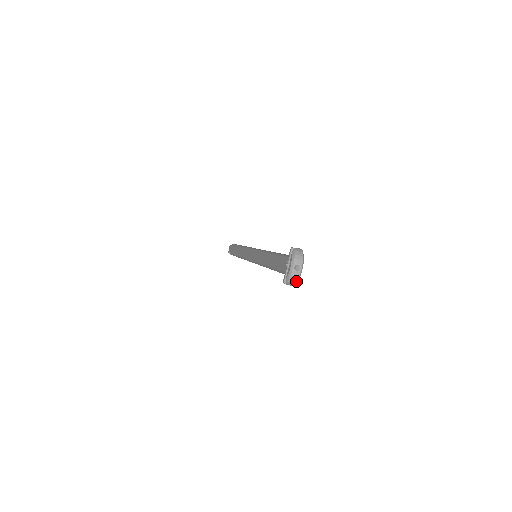
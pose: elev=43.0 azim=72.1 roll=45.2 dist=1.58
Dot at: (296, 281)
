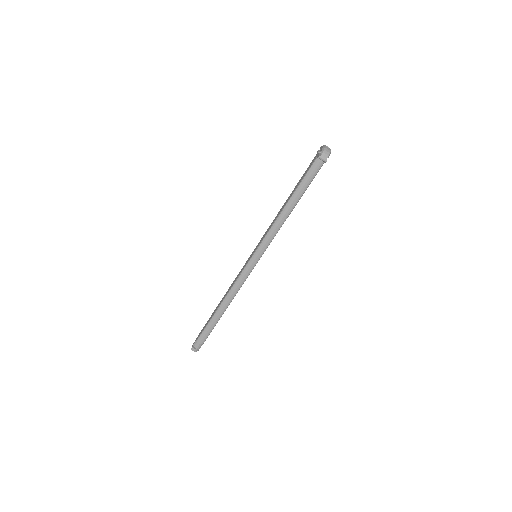
Dot at: (329, 153)
